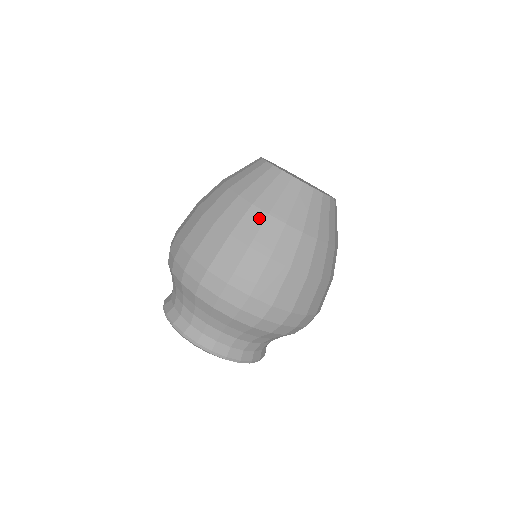
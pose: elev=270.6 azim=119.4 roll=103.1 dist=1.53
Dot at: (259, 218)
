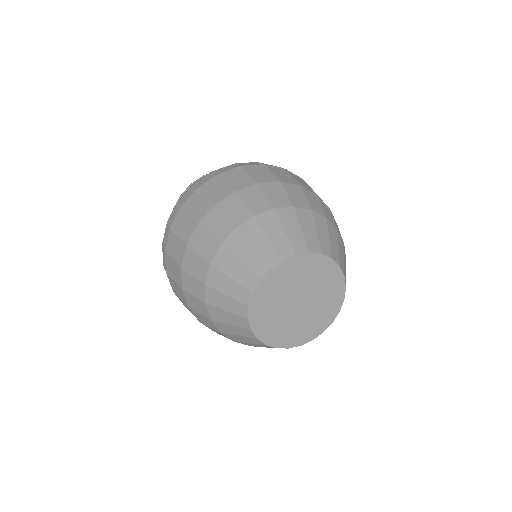
Dot at: (226, 337)
